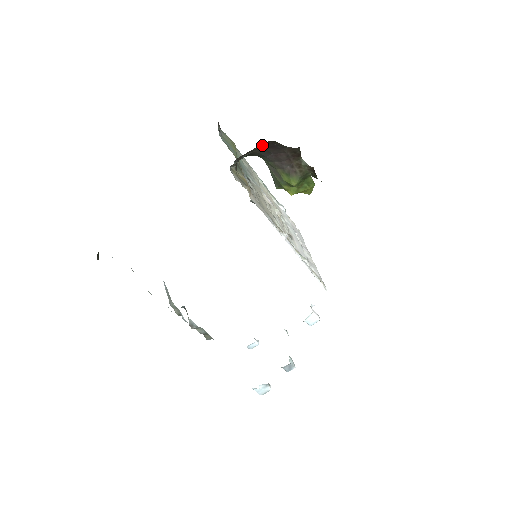
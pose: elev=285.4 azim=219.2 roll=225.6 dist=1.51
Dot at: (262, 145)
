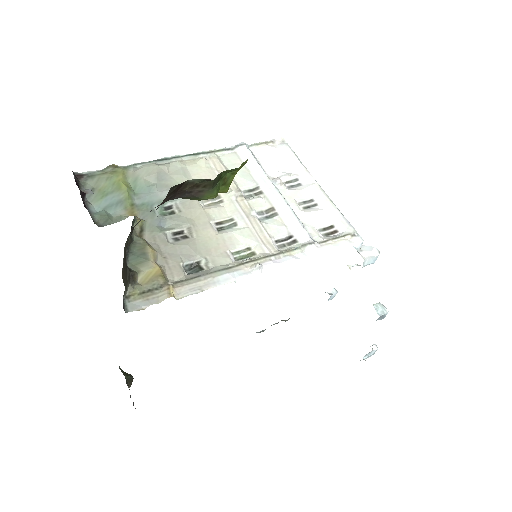
Dot at: (128, 237)
